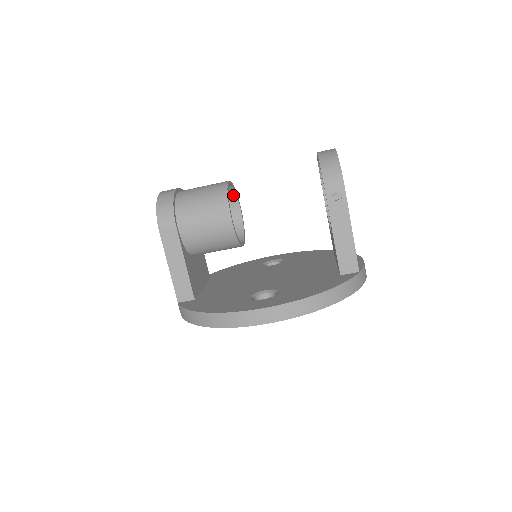
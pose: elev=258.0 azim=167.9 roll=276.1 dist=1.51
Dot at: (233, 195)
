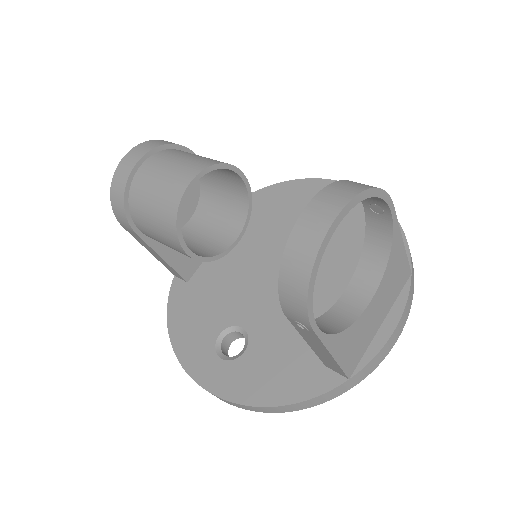
Dot at: (223, 167)
